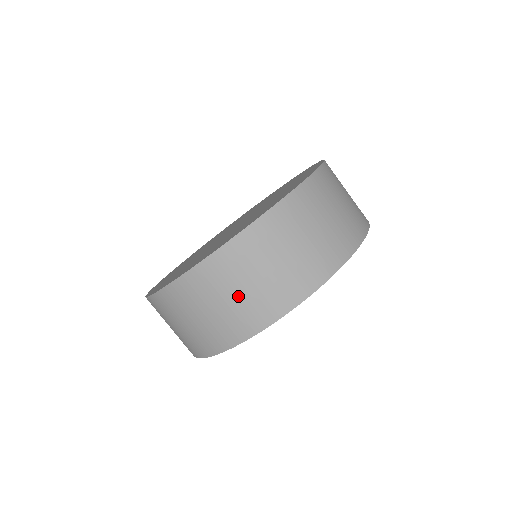
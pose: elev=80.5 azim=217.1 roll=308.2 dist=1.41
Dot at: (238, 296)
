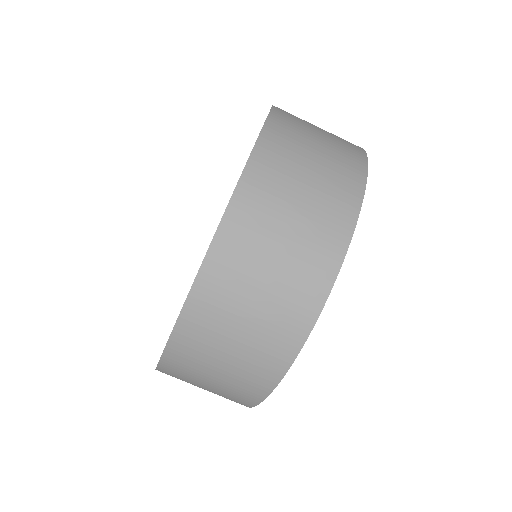
Dot at: (227, 364)
